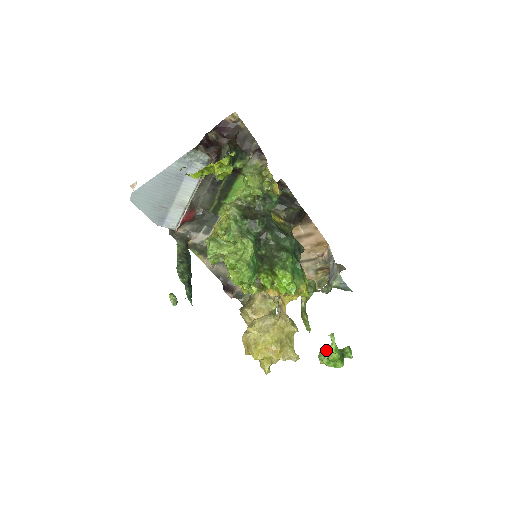
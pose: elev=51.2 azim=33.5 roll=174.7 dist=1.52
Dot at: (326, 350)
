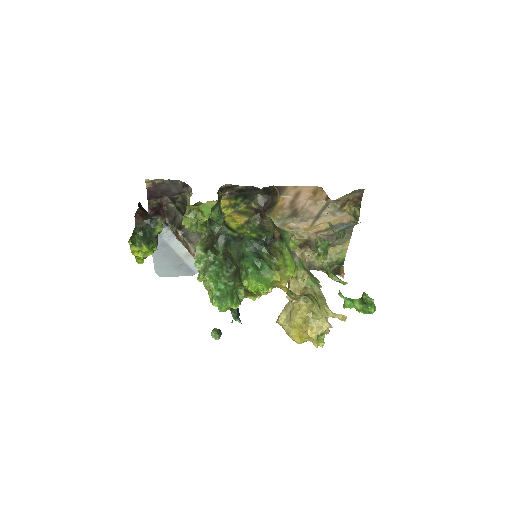
Dot at: occluded
